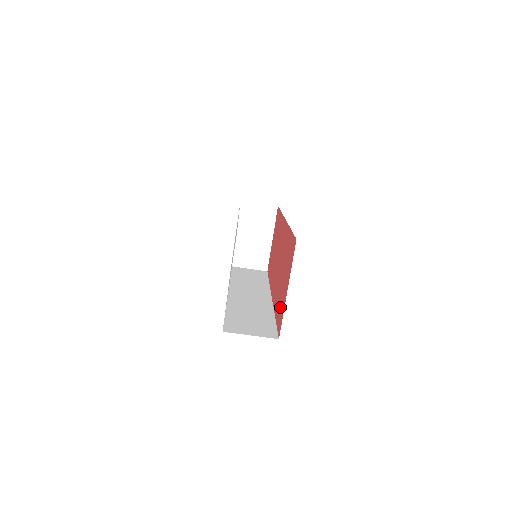
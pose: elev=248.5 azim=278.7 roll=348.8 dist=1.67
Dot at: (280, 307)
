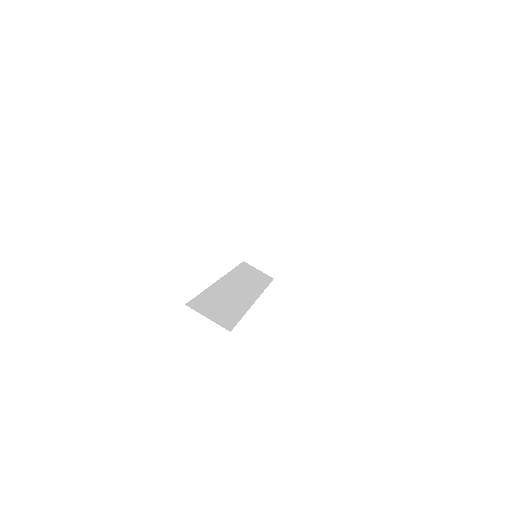
Dot at: occluded
